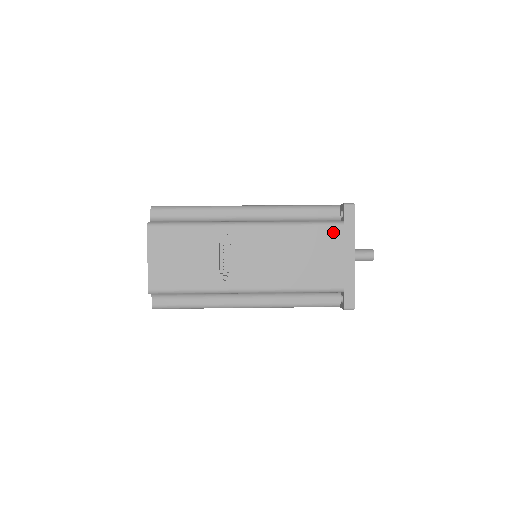
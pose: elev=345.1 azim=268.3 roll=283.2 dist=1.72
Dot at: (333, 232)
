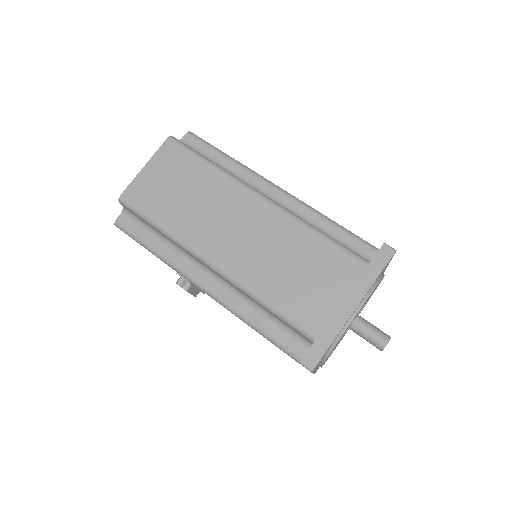
Dot at: occluded
